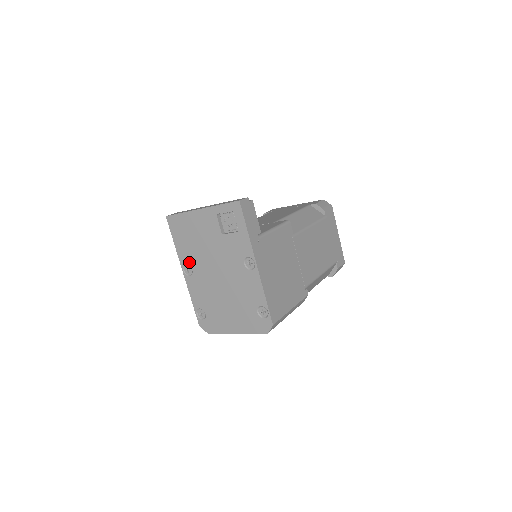
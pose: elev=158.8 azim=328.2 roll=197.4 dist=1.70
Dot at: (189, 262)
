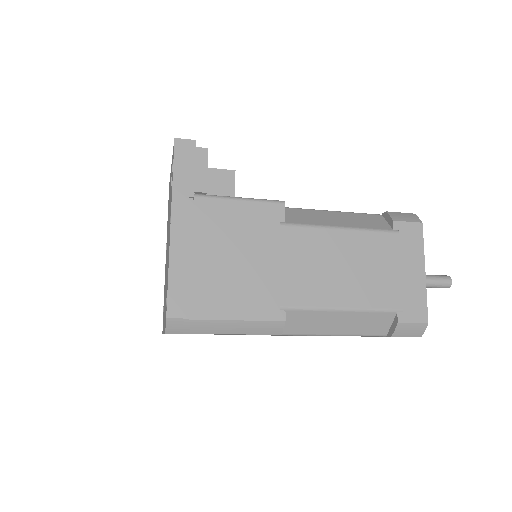
Dot at: occluded
